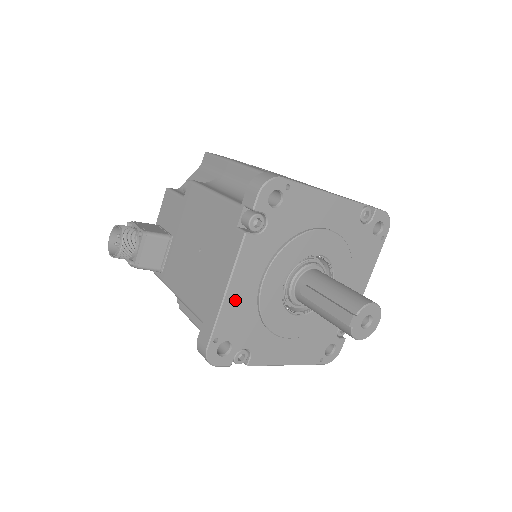
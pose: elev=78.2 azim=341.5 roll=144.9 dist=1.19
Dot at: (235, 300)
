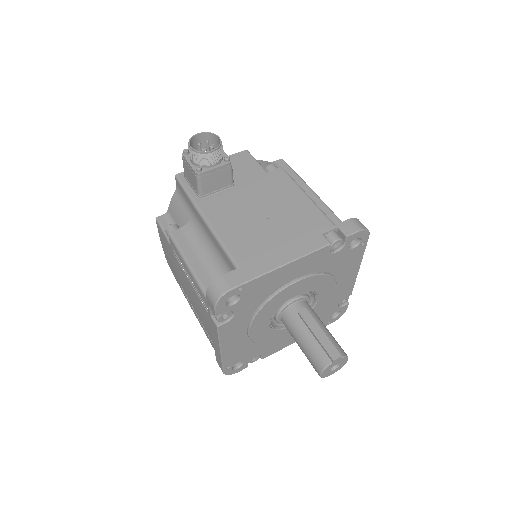
Dot at: (277, 276)
